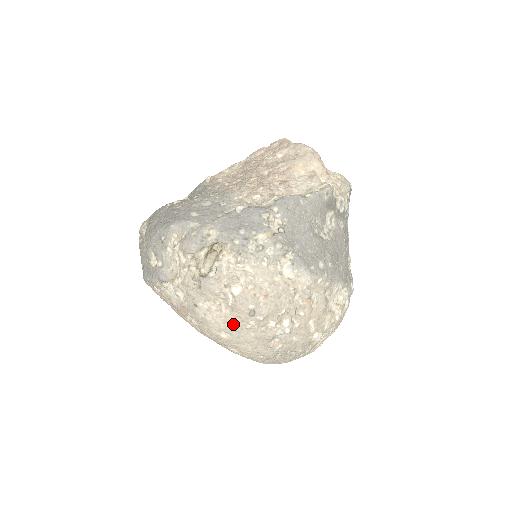
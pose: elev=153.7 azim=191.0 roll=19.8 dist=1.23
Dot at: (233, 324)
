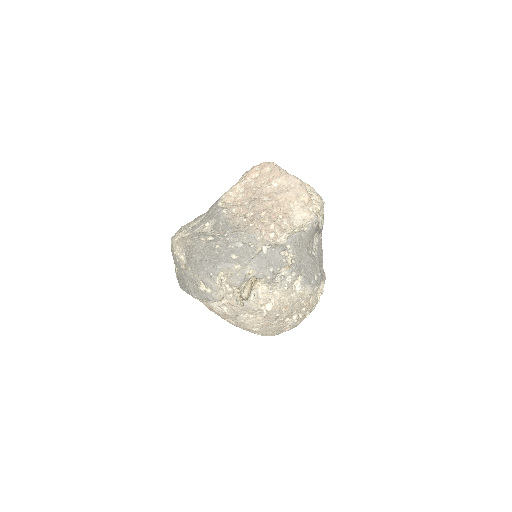
Dot at: (263, 324)
